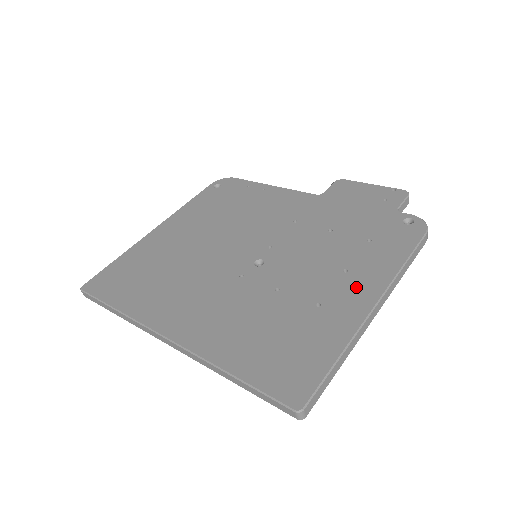
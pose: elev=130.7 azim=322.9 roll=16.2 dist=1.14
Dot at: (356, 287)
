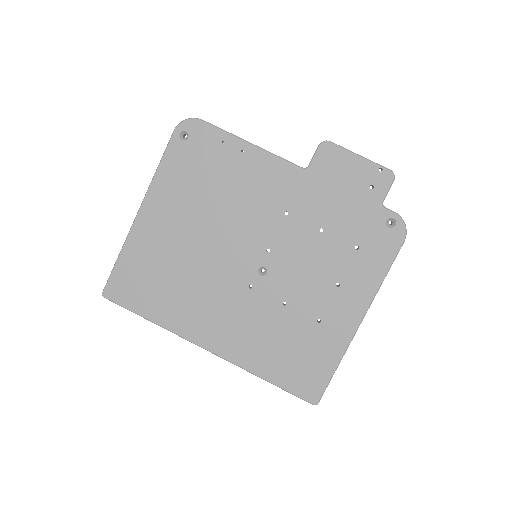
Dot at: (347, 304)
